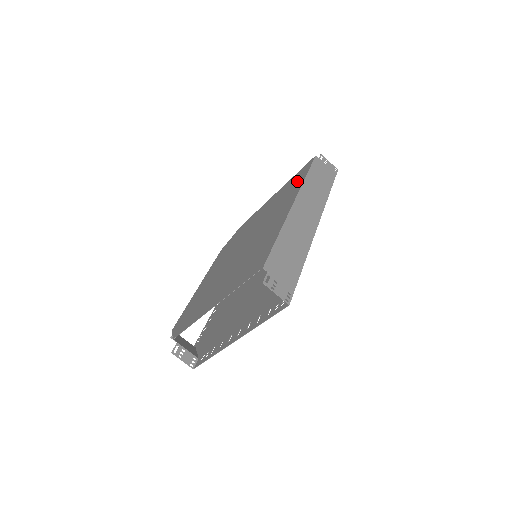
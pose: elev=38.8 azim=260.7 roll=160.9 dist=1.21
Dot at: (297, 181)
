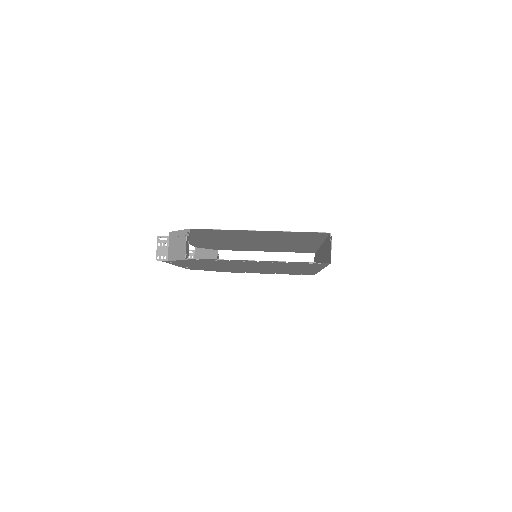
Dot at: (305, 249)
